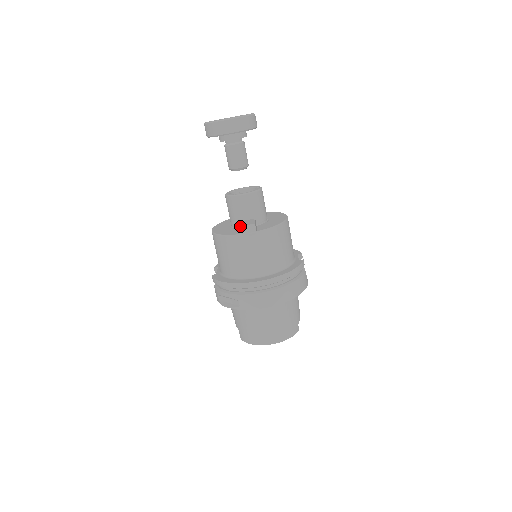
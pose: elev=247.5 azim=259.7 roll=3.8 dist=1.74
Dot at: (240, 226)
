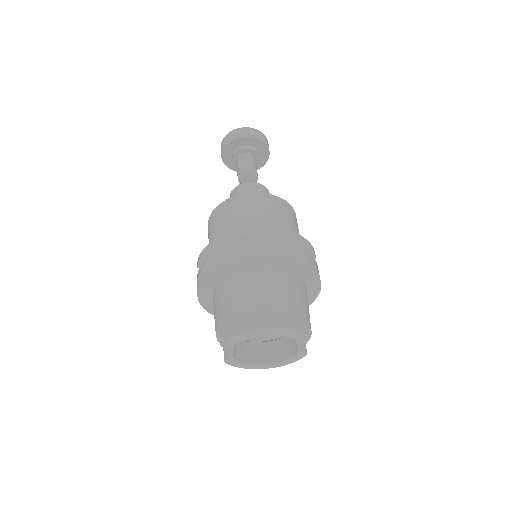
Dot at: (242, 187)
